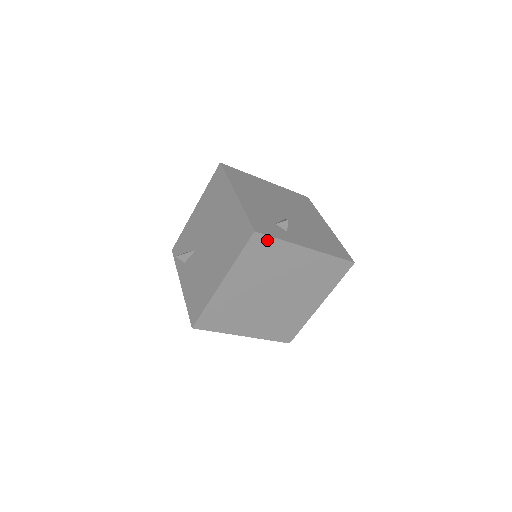
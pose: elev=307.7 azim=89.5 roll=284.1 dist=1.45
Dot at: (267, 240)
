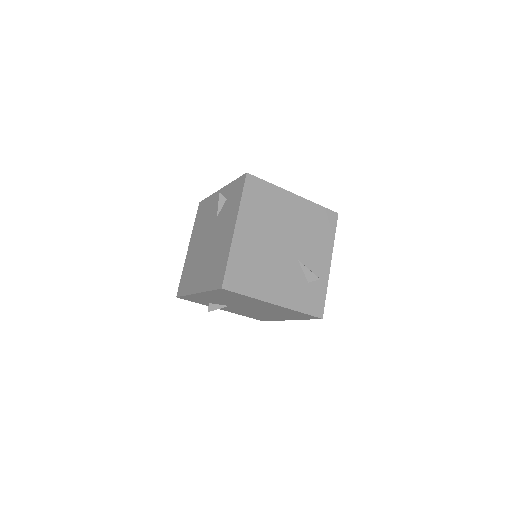
Dot at: (322, 304)
